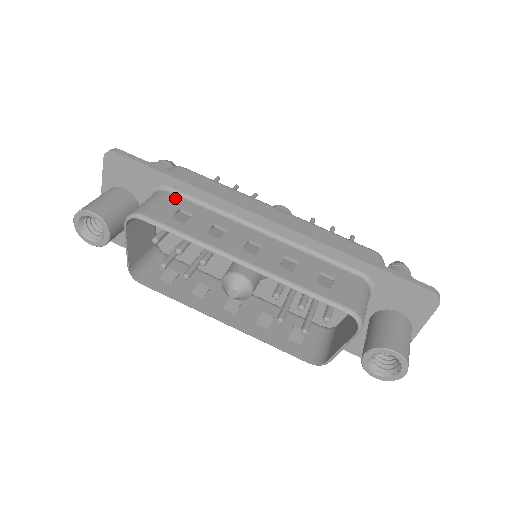
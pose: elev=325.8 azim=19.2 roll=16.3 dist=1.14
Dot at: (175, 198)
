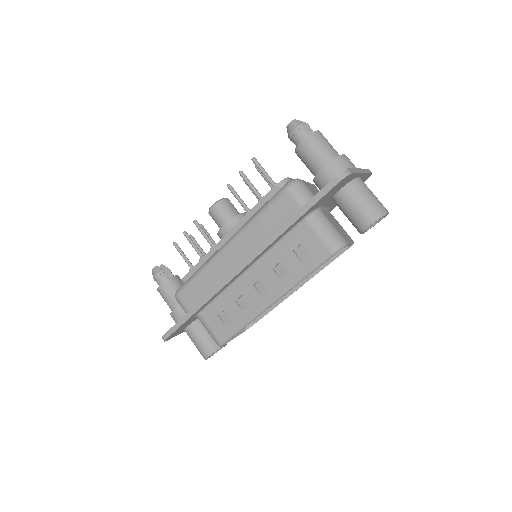
Dot at: (207, 313)
